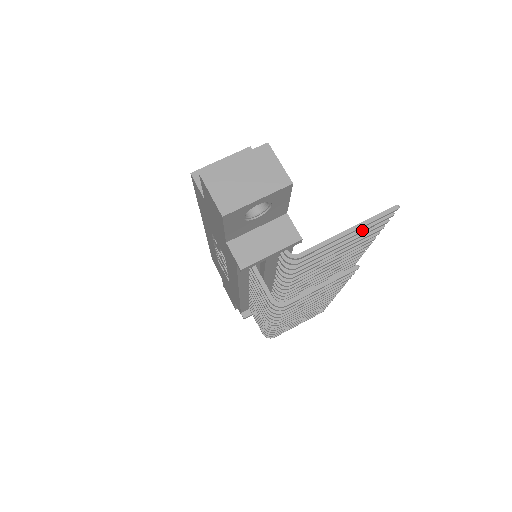
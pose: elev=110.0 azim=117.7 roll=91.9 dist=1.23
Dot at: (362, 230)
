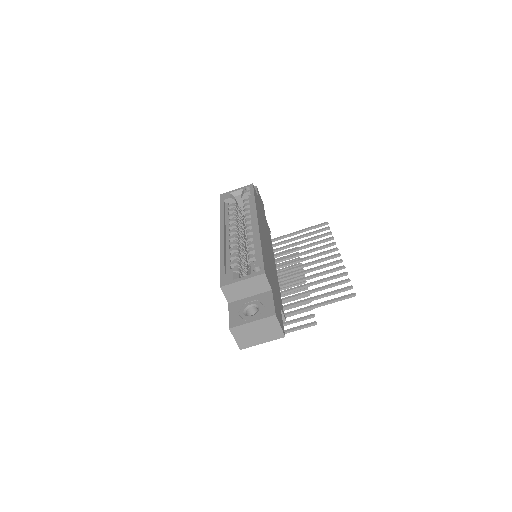
Dot at: occluded
